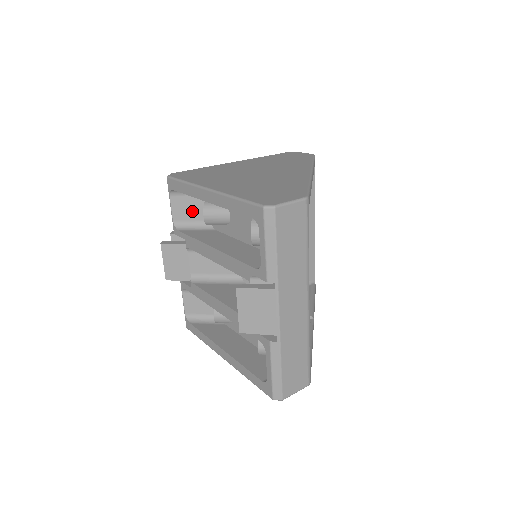
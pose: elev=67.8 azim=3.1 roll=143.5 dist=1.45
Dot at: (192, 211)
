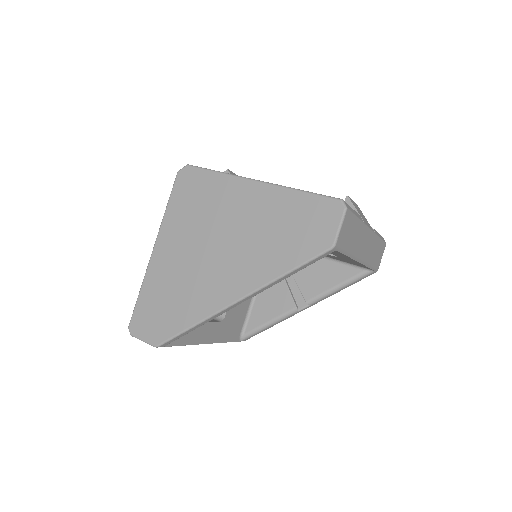
Dot at: occluded
